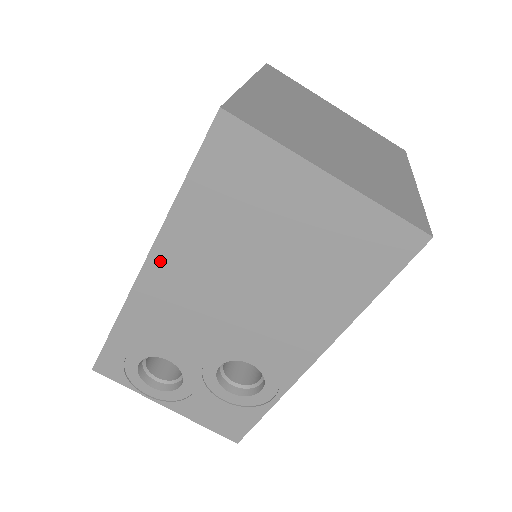
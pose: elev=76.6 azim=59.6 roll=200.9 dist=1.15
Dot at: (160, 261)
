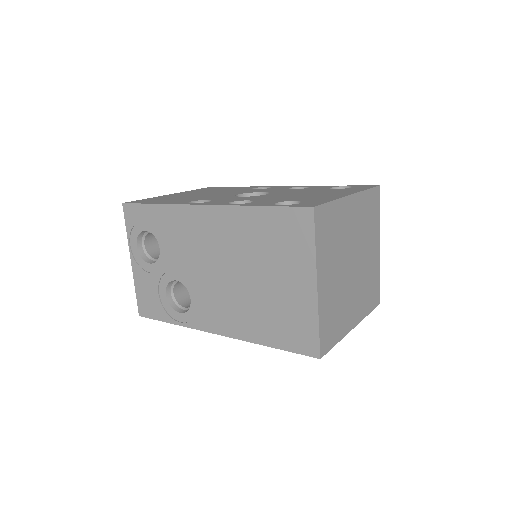
Dot at: (213, 214)
